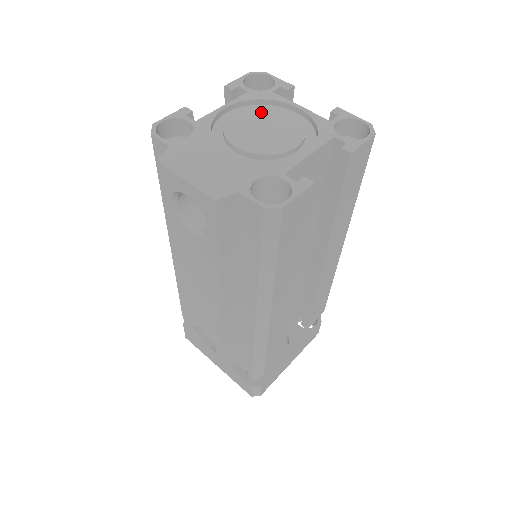
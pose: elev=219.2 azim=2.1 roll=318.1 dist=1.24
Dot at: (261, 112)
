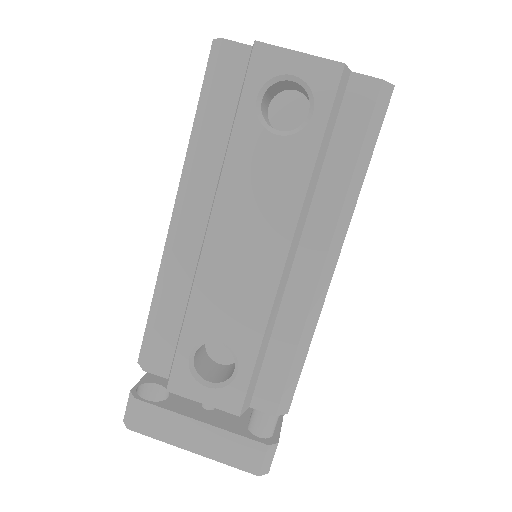
Dot at: occluded
